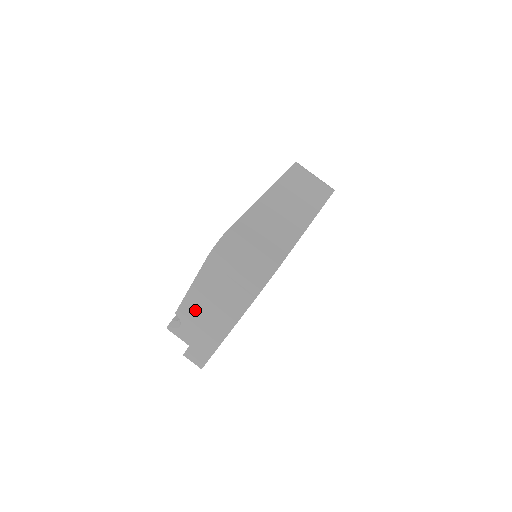
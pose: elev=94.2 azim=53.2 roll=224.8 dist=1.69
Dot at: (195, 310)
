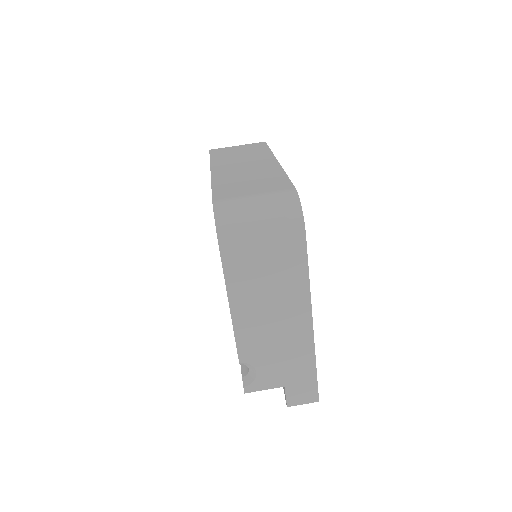
Dot at: (256, 332)
